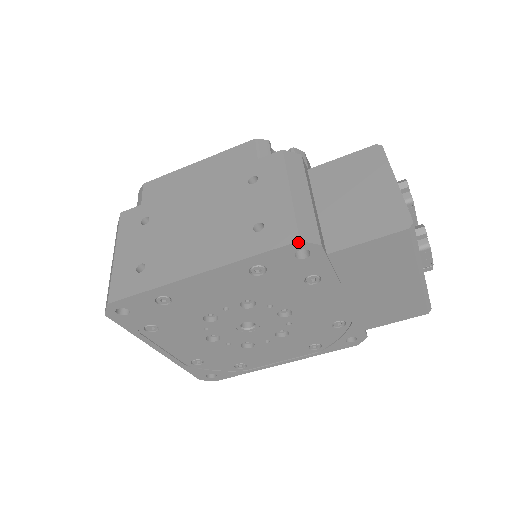
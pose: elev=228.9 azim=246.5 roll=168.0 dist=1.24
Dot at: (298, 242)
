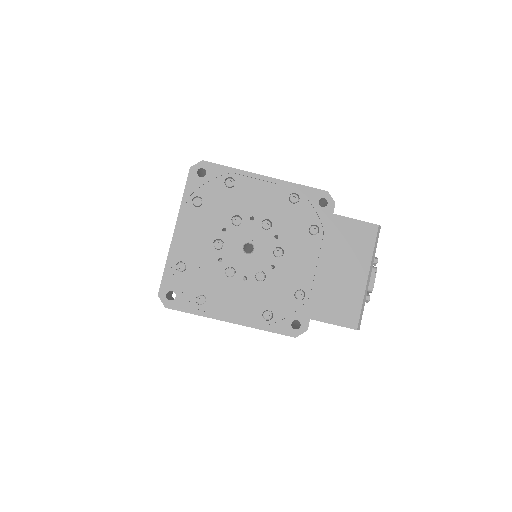
Dot at: (327, 192)
